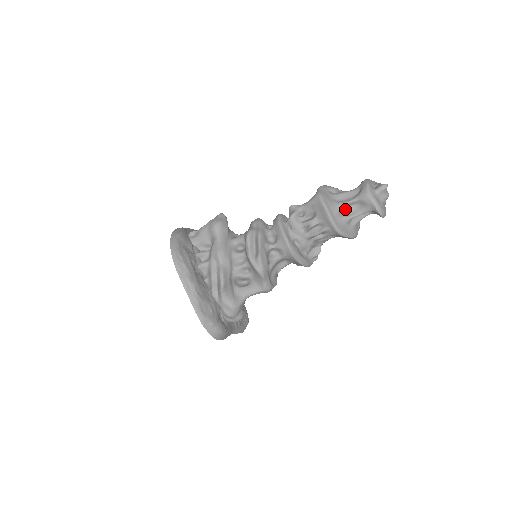
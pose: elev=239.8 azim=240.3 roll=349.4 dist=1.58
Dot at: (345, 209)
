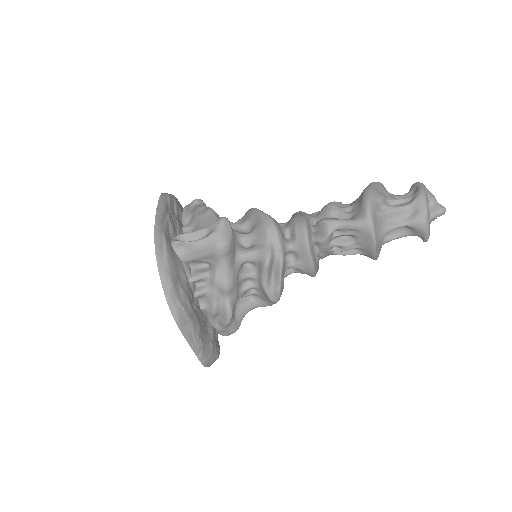
Dot at: (389, 231)
